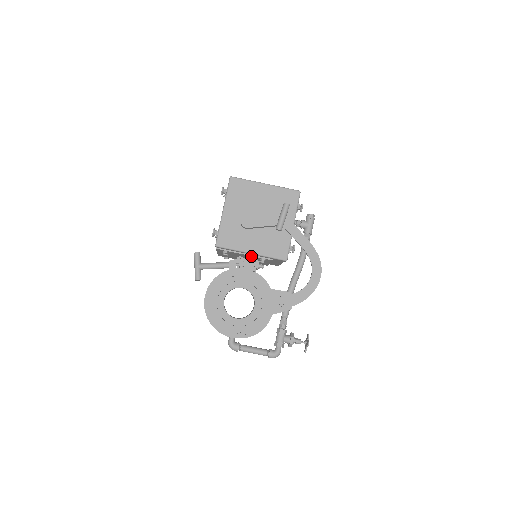
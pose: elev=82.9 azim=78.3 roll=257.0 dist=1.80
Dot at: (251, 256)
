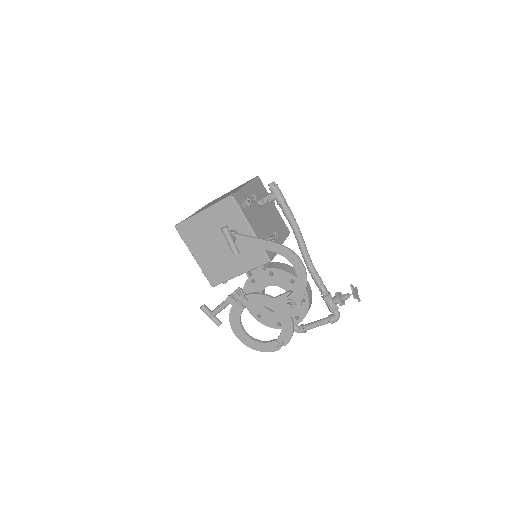
Dot at: occluded
